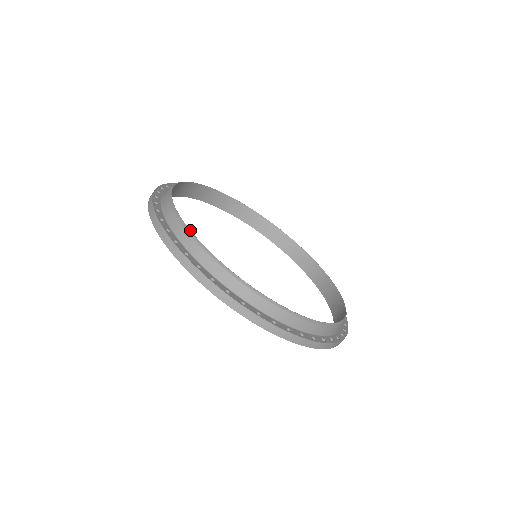
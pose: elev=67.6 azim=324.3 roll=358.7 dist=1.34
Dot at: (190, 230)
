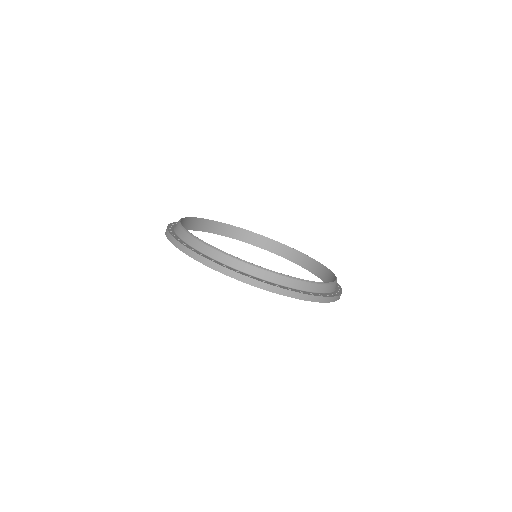
Dot at: (208, 244)
